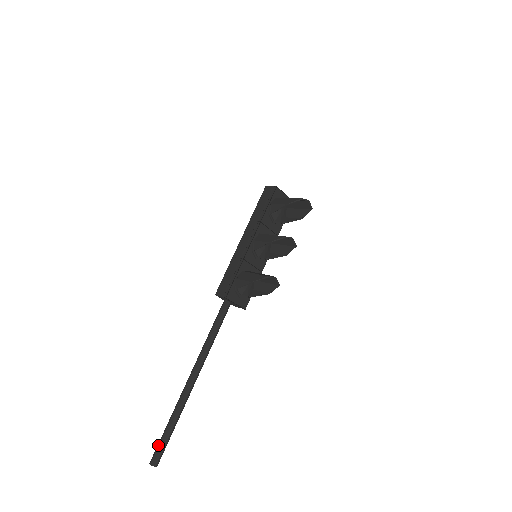
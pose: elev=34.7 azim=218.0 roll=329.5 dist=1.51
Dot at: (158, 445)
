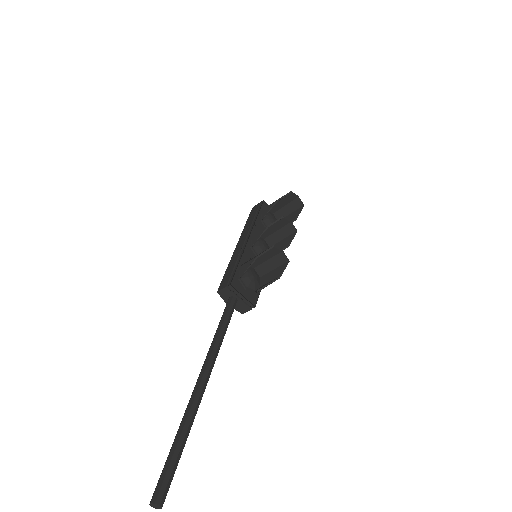
Dot at: occluded
